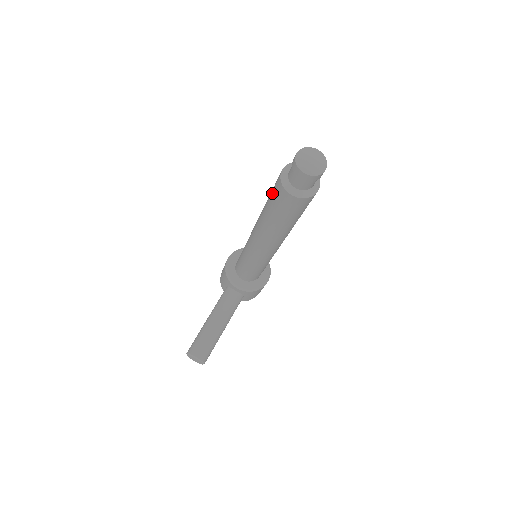
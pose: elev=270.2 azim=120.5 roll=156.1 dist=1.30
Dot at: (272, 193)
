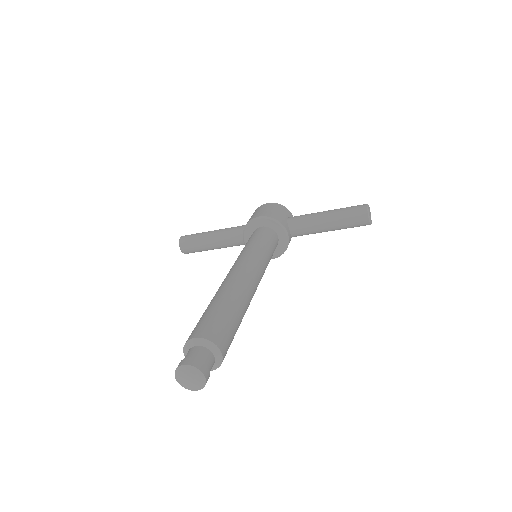
Dot at: (199, 321)
